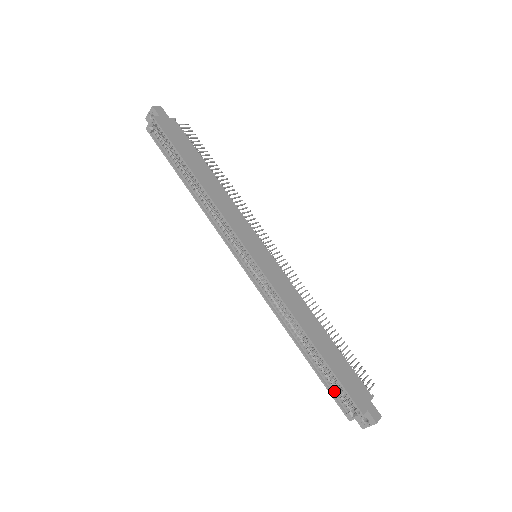
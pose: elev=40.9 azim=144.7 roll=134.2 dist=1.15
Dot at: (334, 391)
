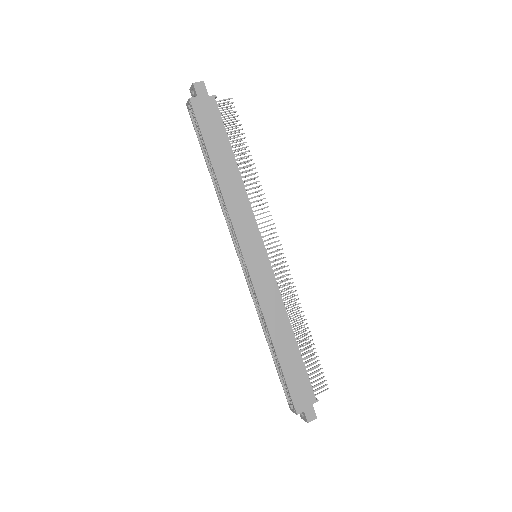
Dot at: (285, 385)
